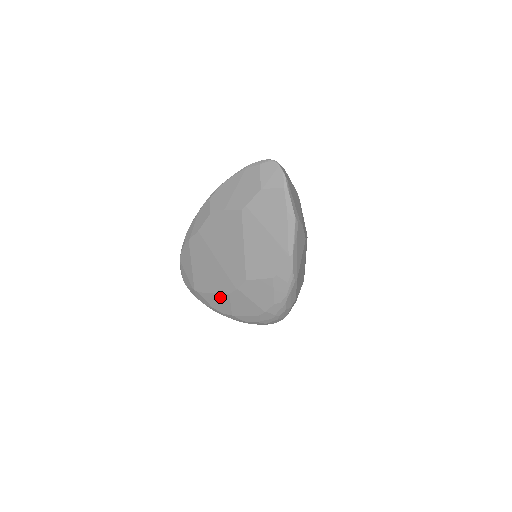
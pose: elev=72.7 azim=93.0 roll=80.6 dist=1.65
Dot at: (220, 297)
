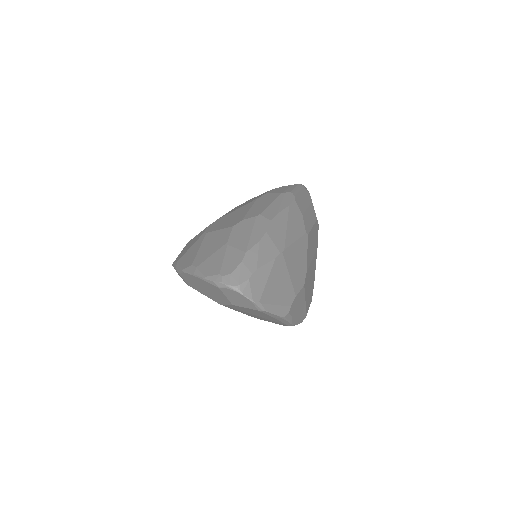
Dot at: occluded
